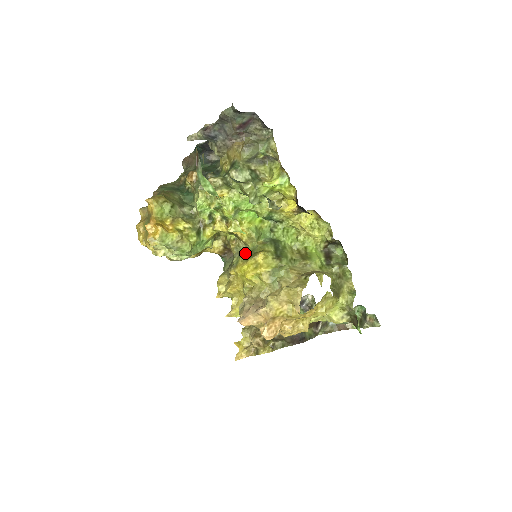
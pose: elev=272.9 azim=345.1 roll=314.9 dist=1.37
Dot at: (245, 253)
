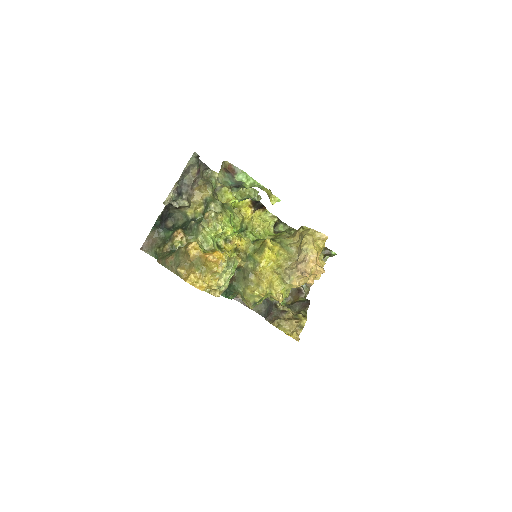
Dot at: (253, 254)
